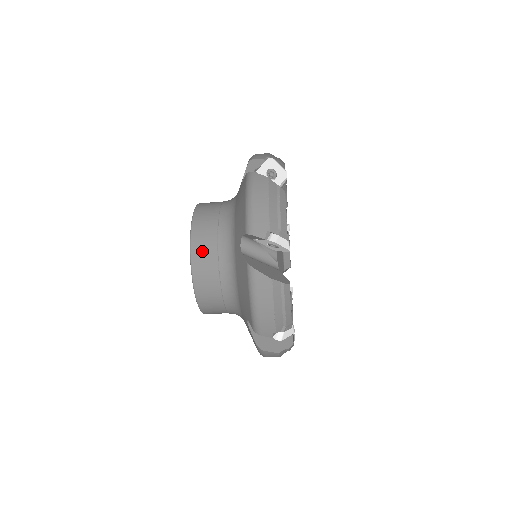
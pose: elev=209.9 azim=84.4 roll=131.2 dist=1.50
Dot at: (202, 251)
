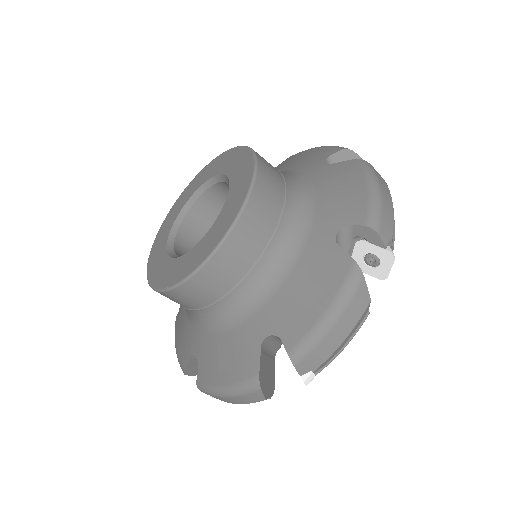
Dot at: (214, 277)
